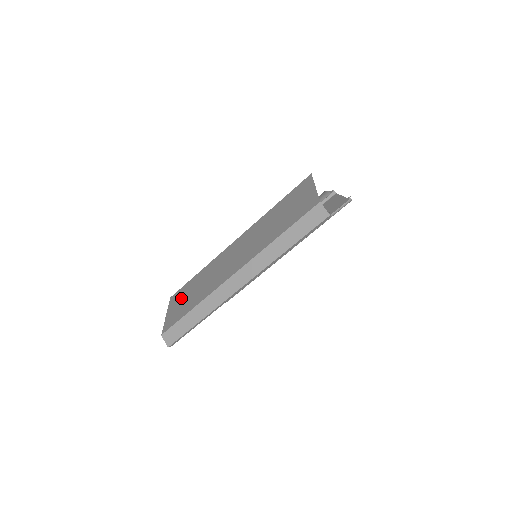
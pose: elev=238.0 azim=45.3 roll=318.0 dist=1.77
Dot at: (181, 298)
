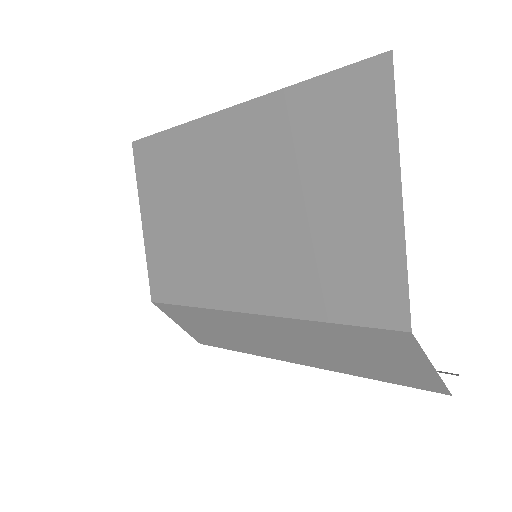
Dot at: (189, 323)
